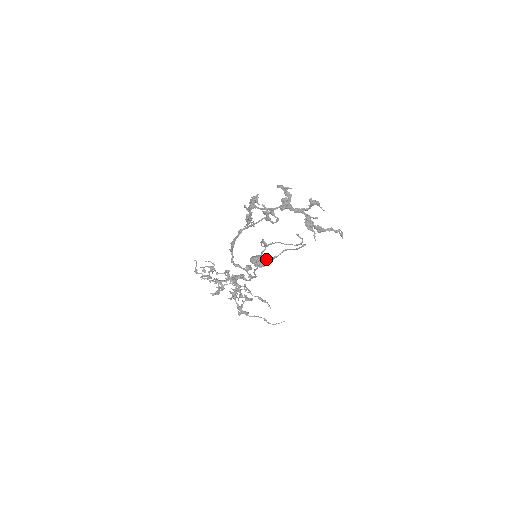
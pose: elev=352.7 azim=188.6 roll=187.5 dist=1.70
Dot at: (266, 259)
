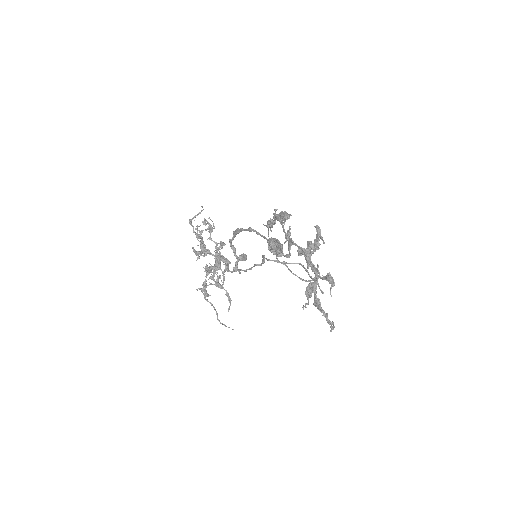
Dot at: occluded
